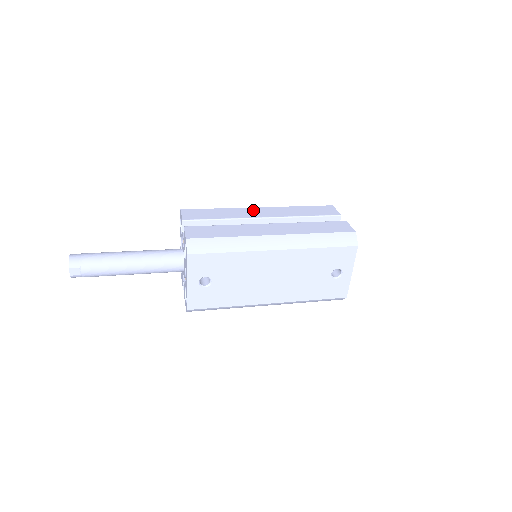
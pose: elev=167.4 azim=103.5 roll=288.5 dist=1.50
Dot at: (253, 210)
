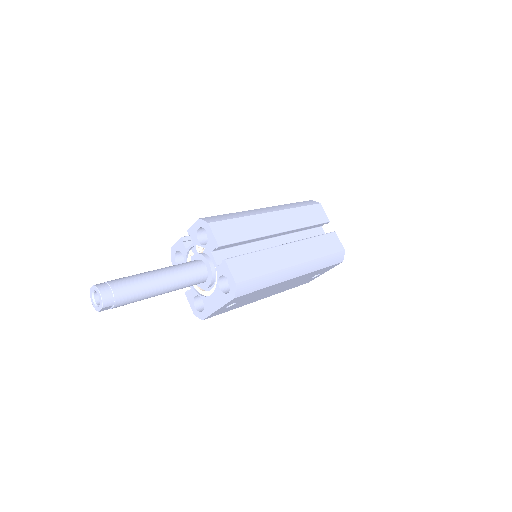
Dot at: (268, 219)
